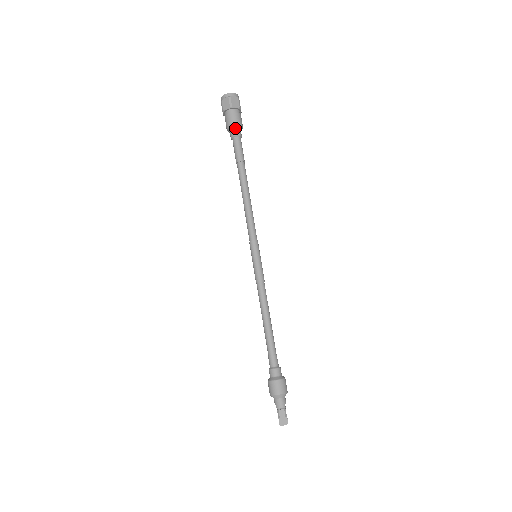
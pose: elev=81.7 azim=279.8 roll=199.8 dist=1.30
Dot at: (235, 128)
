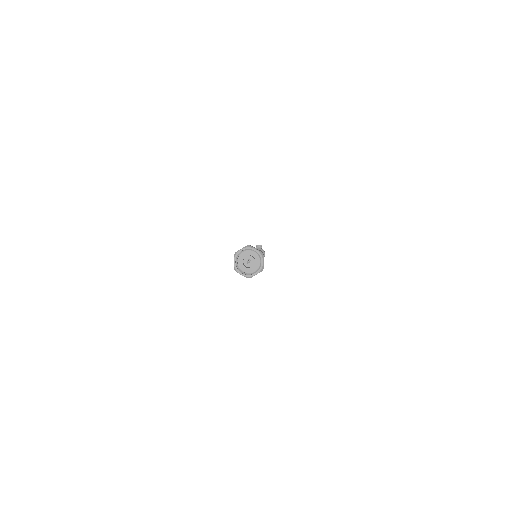
Dot at: occluded
